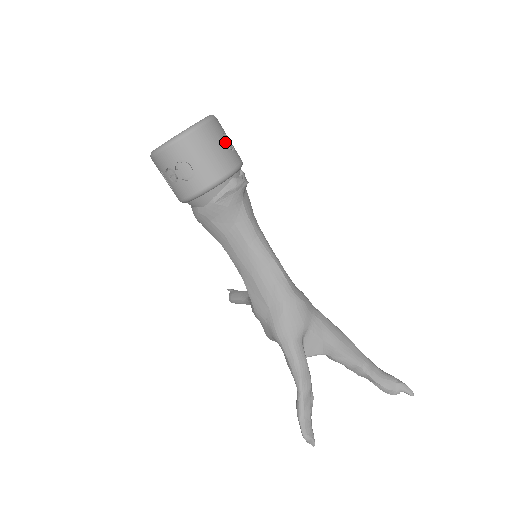
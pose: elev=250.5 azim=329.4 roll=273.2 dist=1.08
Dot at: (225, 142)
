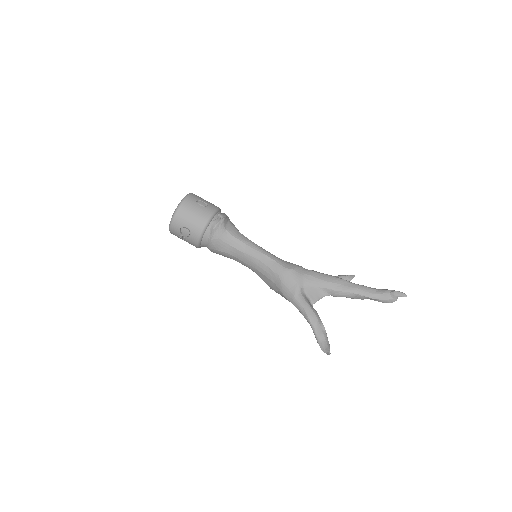
Dot at: (200, 205)
